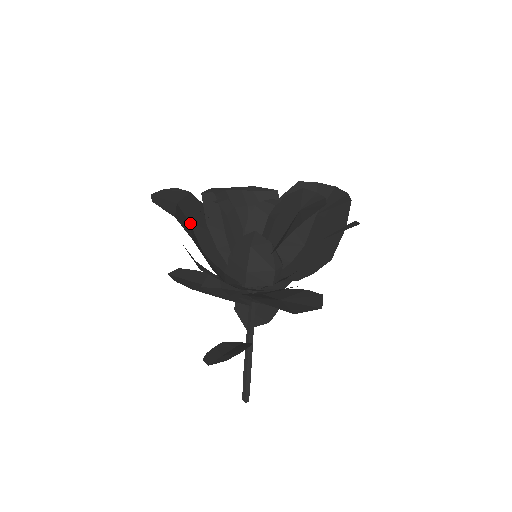
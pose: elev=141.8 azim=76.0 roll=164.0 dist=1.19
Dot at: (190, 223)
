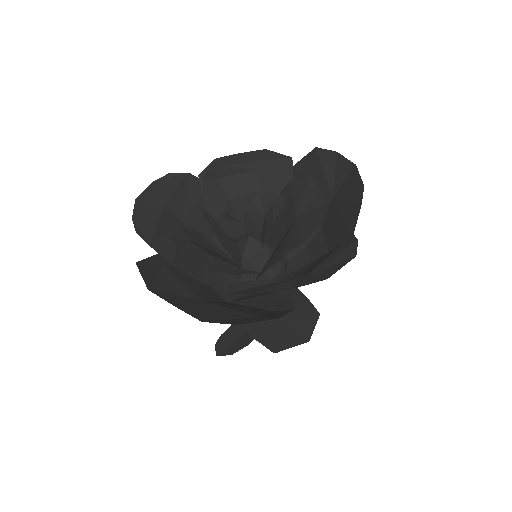
Dot at: (183, 223)
